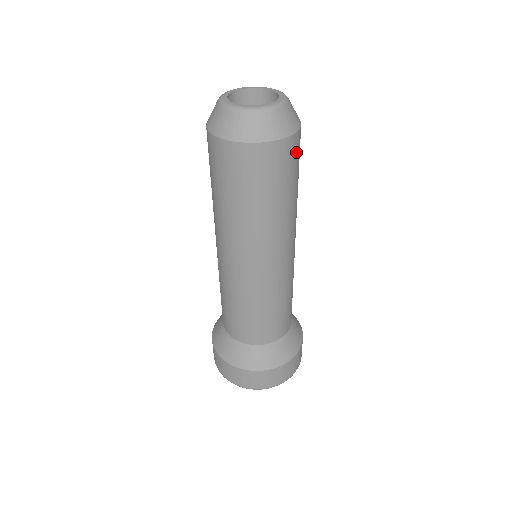
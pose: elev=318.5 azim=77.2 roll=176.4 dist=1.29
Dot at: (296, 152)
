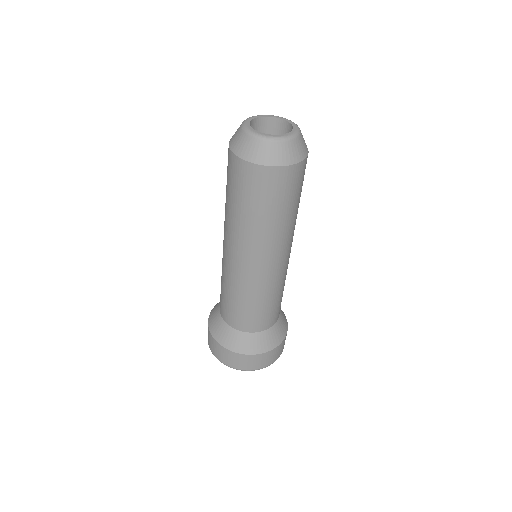
Dot at: (300, 177)
